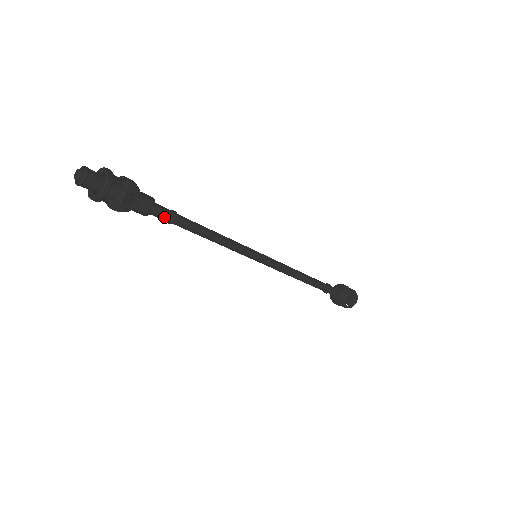
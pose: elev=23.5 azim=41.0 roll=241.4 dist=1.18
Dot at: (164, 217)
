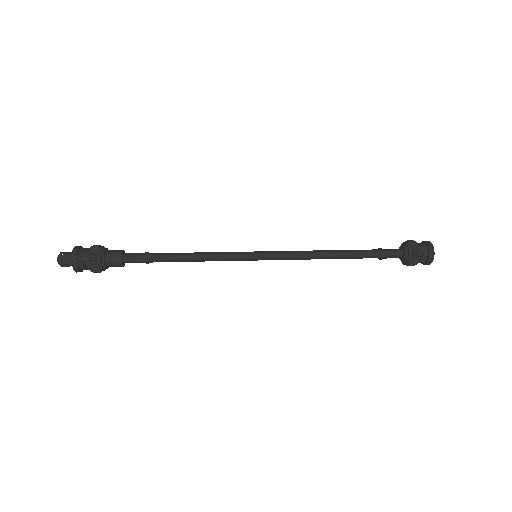
Dot at: (138, 262)
